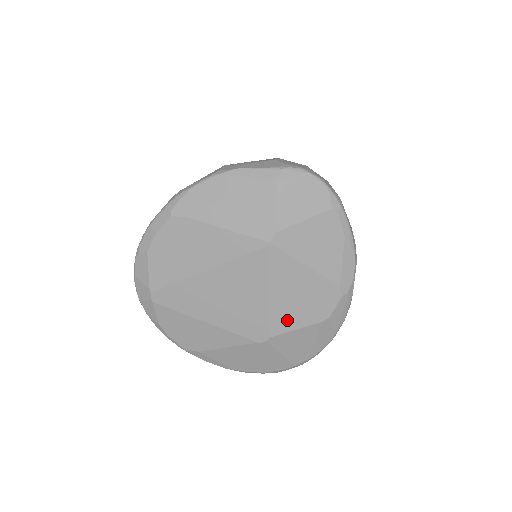
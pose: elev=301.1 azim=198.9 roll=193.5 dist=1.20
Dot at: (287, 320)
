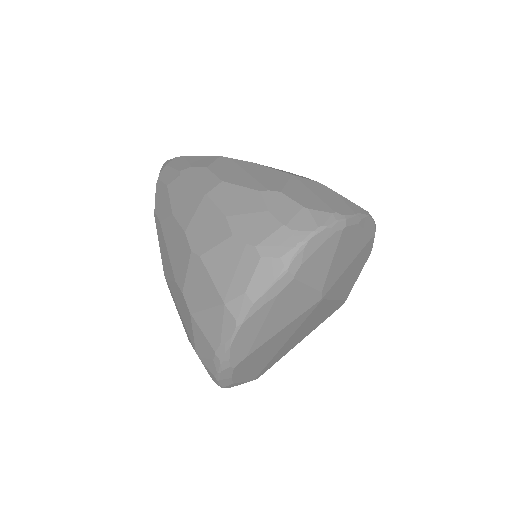
Dot at: (351, 286)
